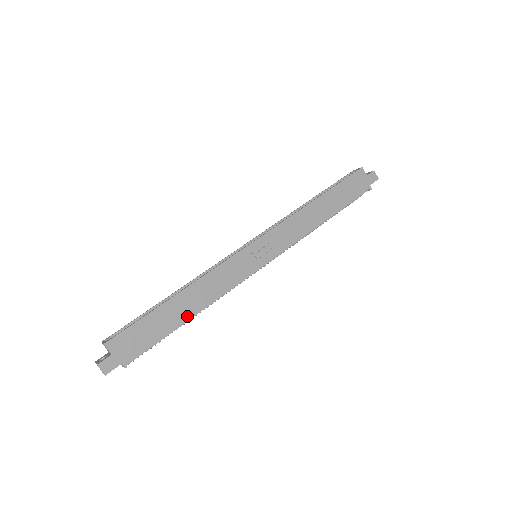
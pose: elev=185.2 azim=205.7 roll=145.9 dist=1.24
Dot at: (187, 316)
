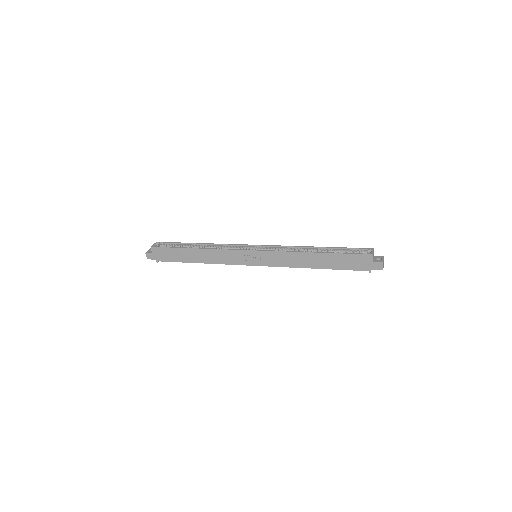
Dot at: (195, 261)
